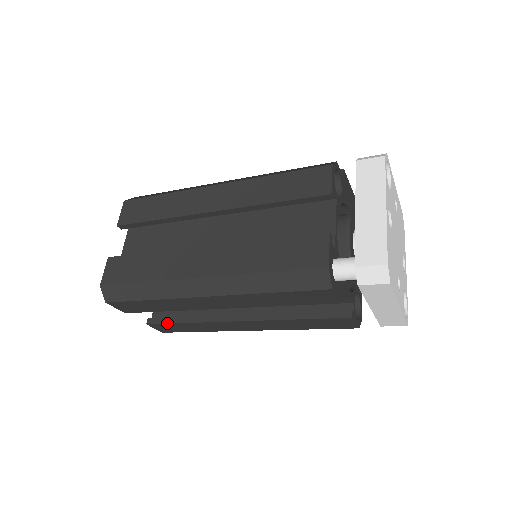
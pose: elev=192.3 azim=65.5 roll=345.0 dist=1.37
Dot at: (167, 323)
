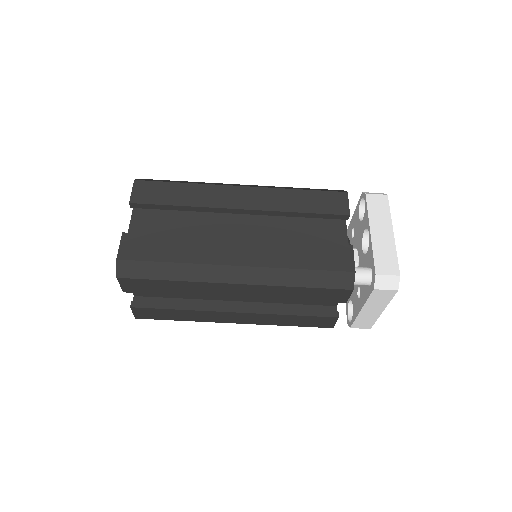
Dot at: (156, 308)
